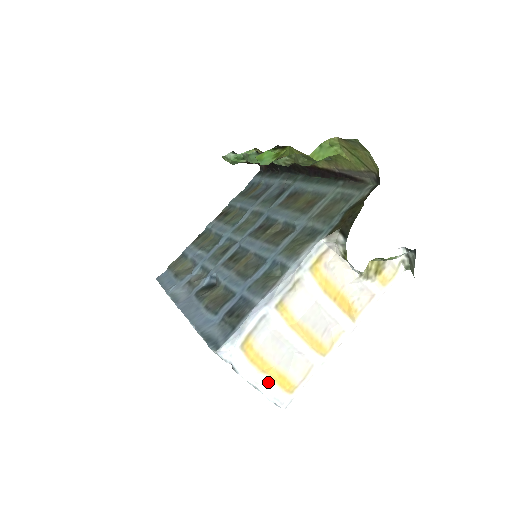
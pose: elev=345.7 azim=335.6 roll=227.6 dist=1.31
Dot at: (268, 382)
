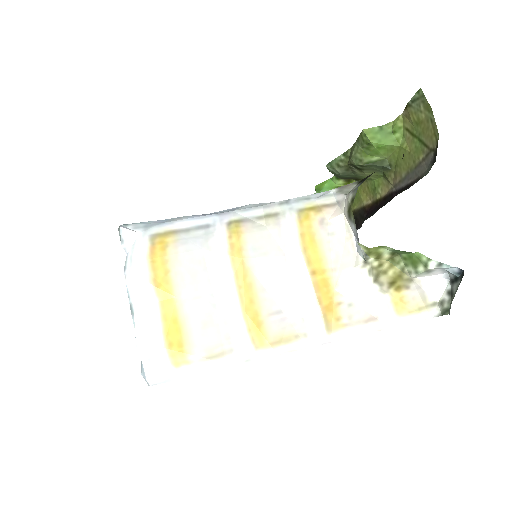
Dot at: (153, 315)
